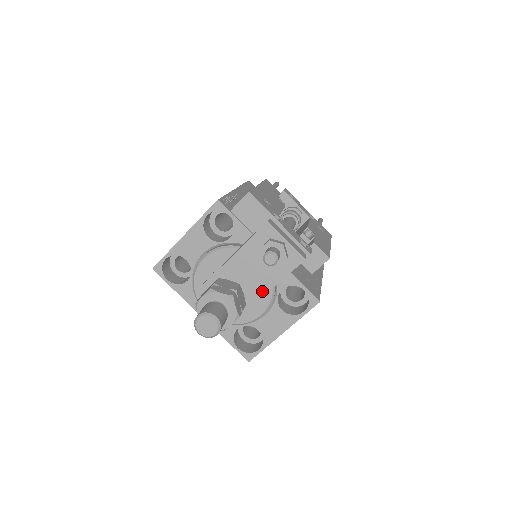
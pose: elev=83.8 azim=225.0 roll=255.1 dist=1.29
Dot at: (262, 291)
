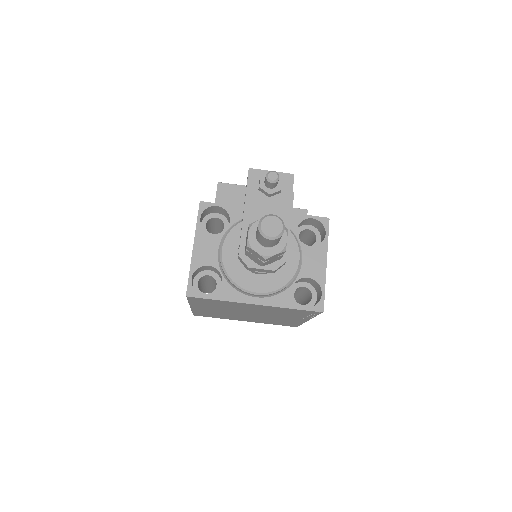
Dot at: (285, 220)
